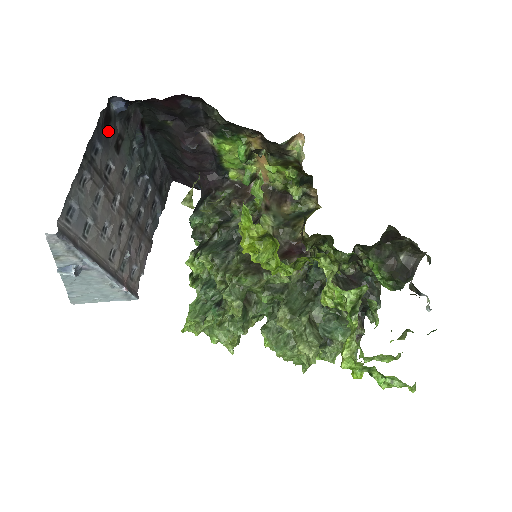
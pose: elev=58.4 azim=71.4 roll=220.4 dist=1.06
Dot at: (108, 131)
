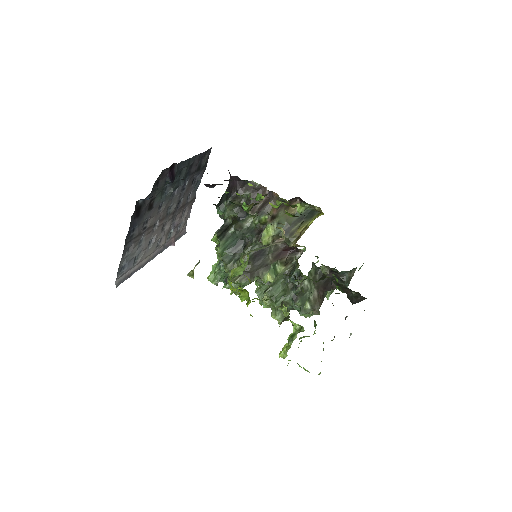
Dot at: (140, 212)
